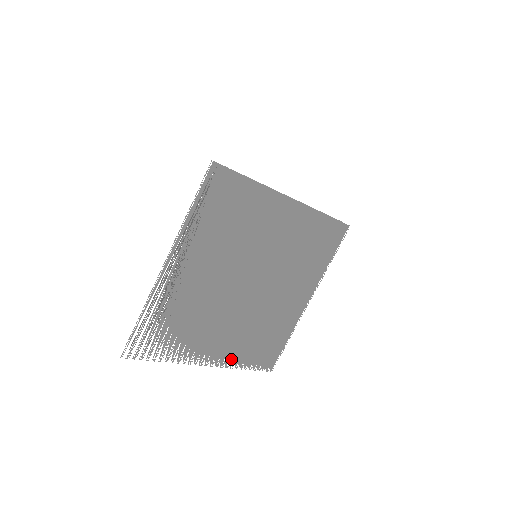
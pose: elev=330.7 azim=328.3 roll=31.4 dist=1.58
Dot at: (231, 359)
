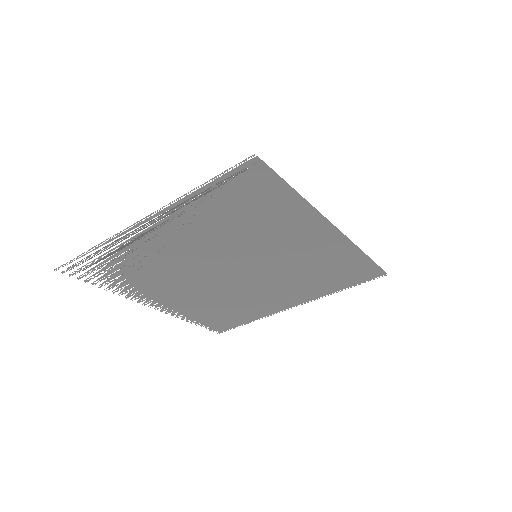
Dot at: (180, 312)
